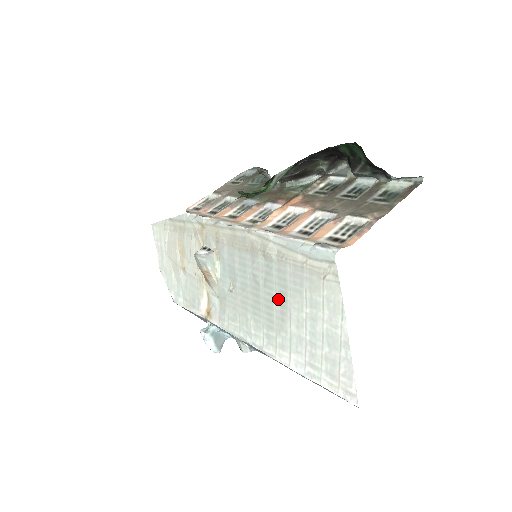
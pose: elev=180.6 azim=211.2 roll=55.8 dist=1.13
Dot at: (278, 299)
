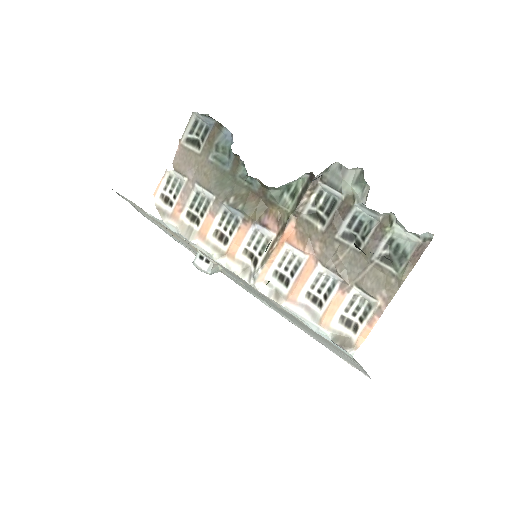
Dot at: occluded
